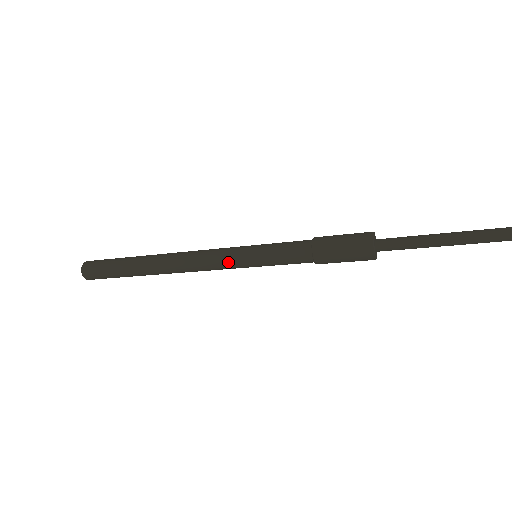
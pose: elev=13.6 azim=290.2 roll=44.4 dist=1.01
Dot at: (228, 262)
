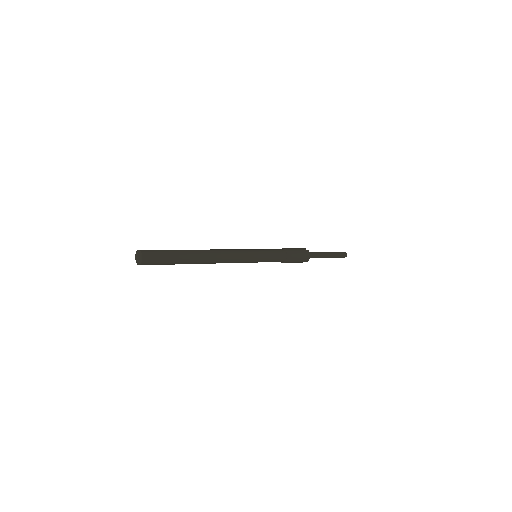
Dot at: (247, 258)
